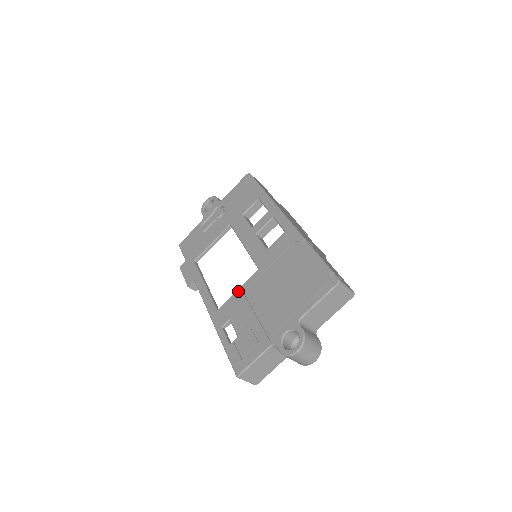
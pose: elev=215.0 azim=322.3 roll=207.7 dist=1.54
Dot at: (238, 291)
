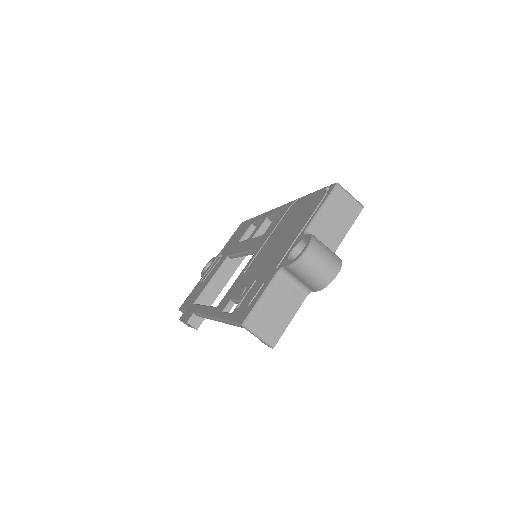
Dot at: (238, 277)
